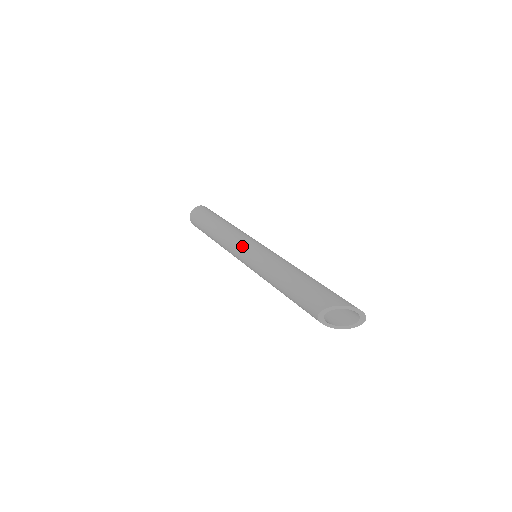
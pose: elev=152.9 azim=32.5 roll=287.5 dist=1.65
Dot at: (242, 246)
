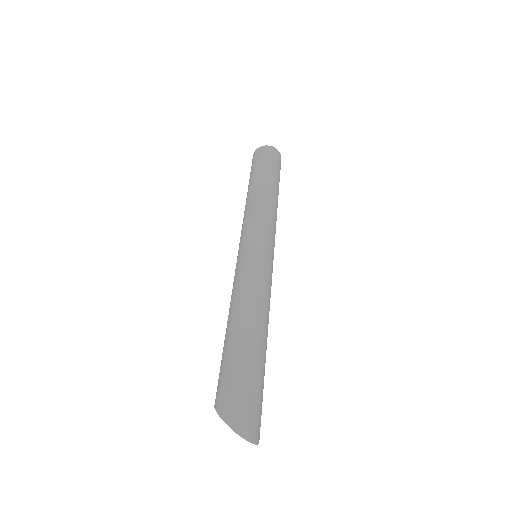
Dot at: occluded
